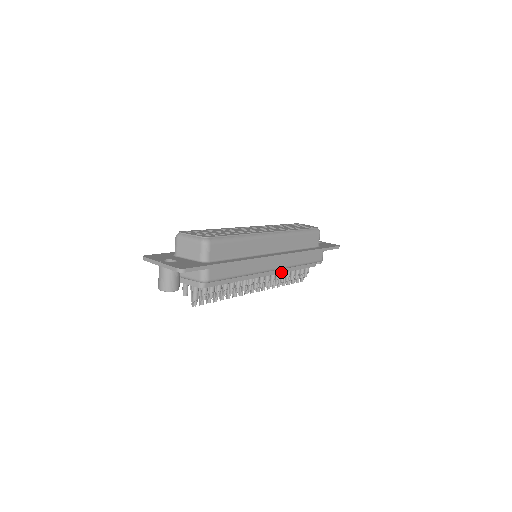
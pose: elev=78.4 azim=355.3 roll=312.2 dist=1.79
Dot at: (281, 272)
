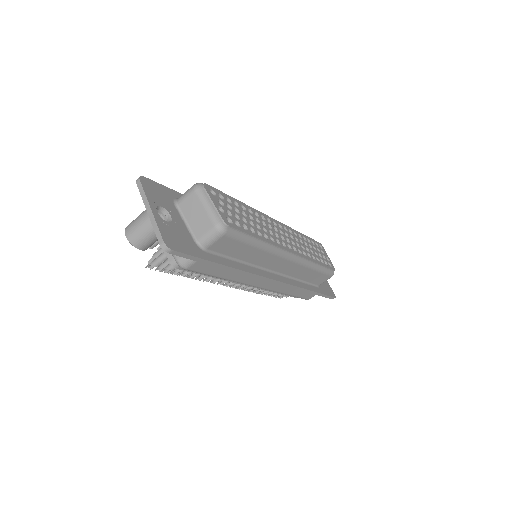
Dot at: (264, 289)
